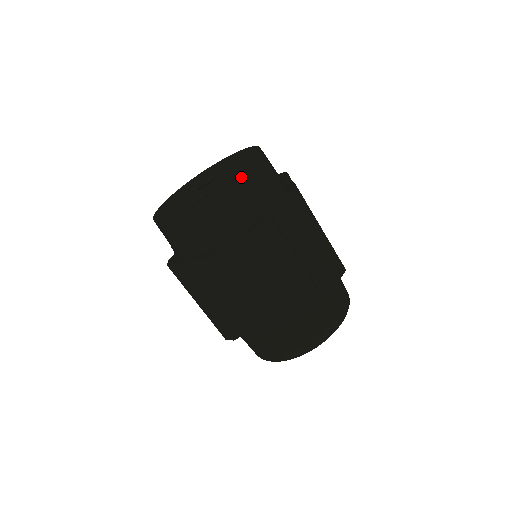
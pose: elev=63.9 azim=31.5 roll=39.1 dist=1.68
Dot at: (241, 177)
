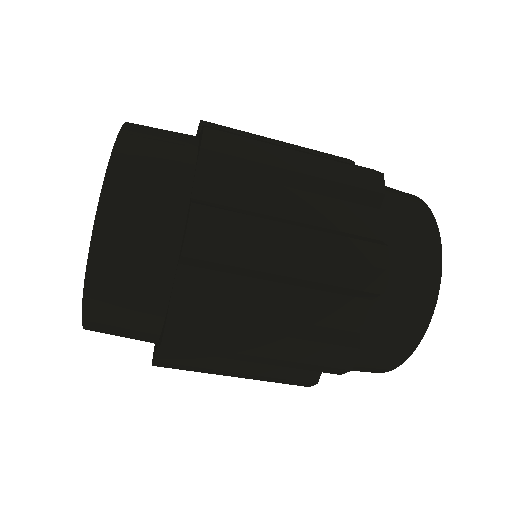
Dot at: (108, 187)
